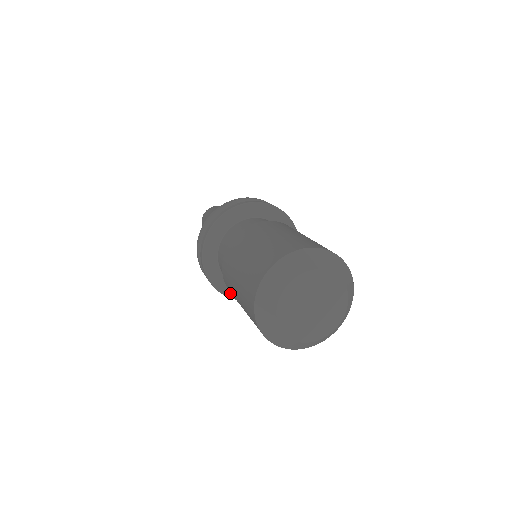
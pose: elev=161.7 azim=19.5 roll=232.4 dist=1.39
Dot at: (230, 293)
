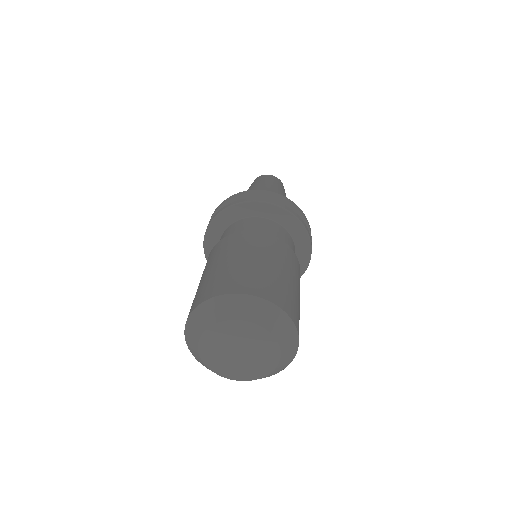
Dot at: occluded
